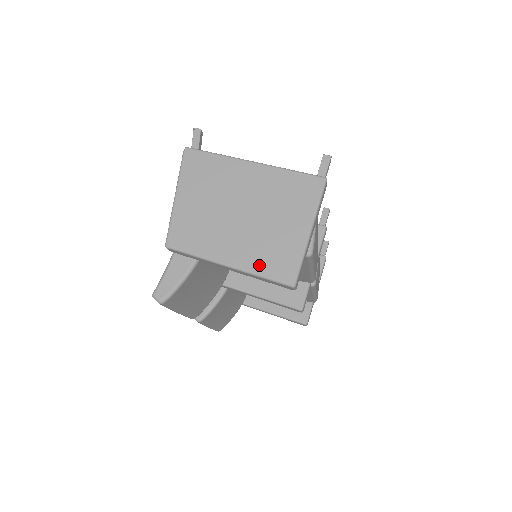
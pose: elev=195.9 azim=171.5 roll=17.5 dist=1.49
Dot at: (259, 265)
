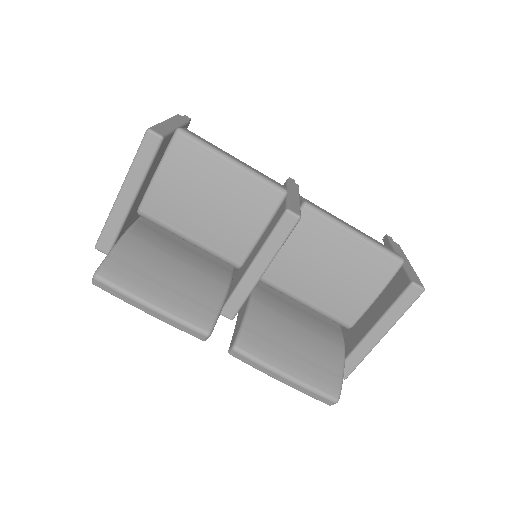
Dot at: occluded
